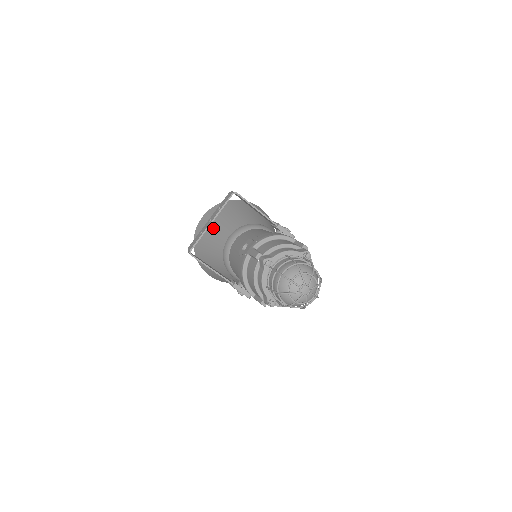
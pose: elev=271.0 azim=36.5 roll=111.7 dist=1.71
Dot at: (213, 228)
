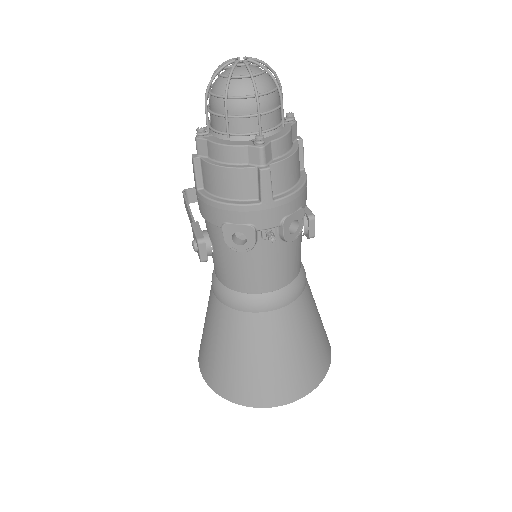
Dot at: occluded
